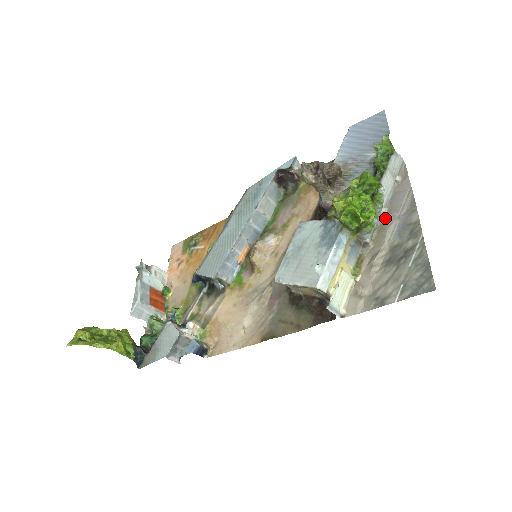
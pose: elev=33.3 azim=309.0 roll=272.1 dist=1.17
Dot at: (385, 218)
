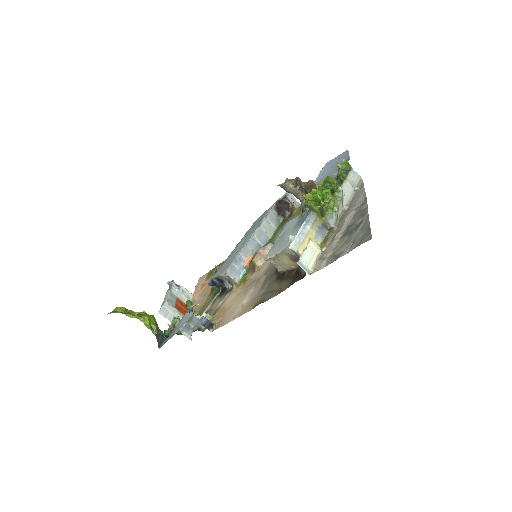
Dot at: (346, 211)
